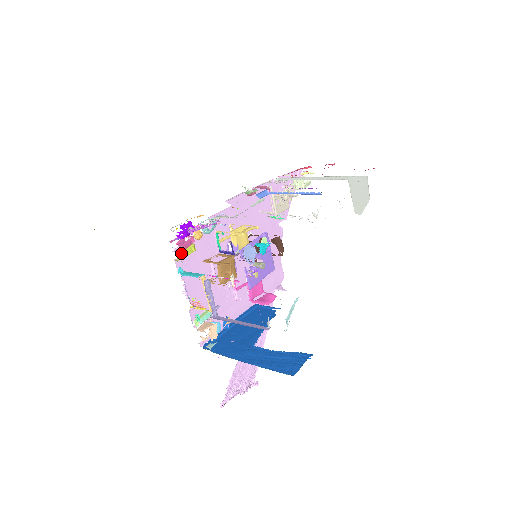
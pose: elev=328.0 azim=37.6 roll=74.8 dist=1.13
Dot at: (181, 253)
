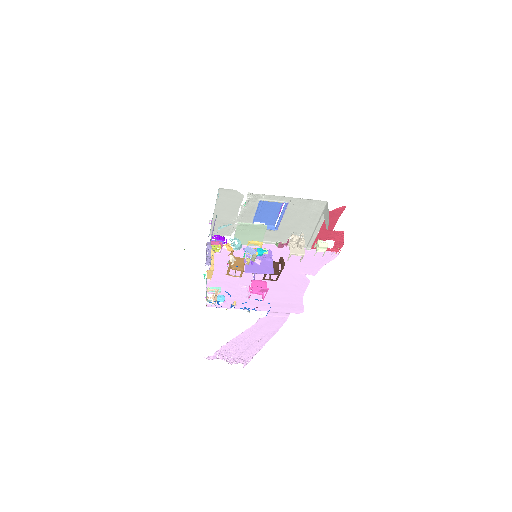
Dot at: occluded
